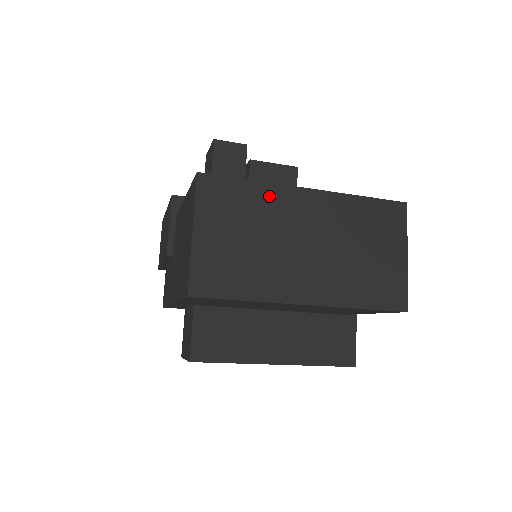
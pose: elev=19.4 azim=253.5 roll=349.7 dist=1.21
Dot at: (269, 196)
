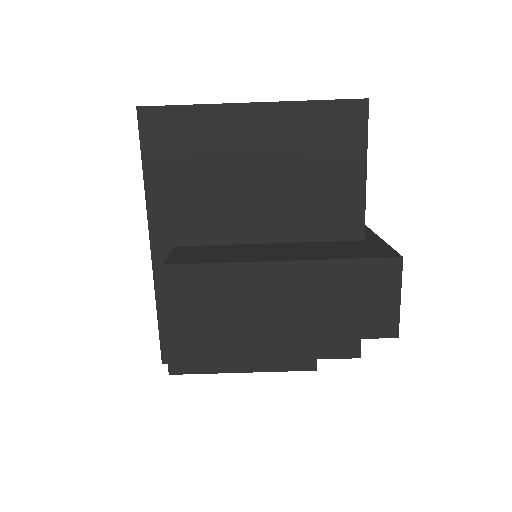
Dot at: occluded
